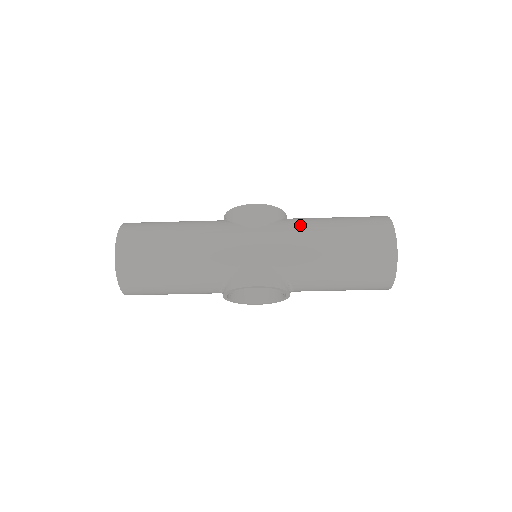
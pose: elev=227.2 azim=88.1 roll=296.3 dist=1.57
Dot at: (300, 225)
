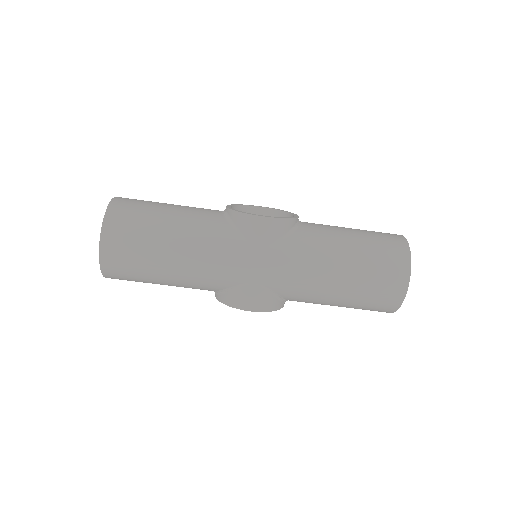
Dot at: (311, 251)
